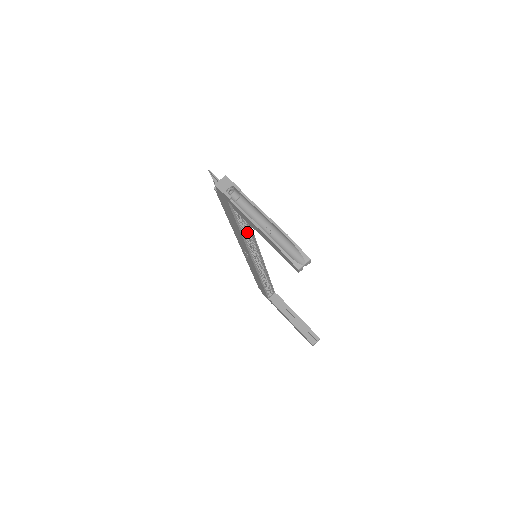
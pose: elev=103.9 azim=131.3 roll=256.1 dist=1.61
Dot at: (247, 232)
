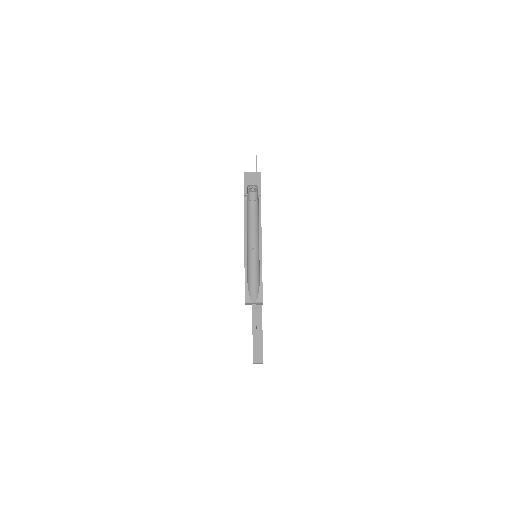
Dot at: occluded
